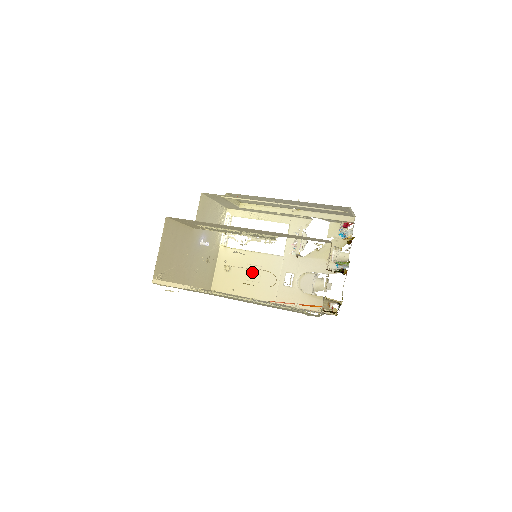
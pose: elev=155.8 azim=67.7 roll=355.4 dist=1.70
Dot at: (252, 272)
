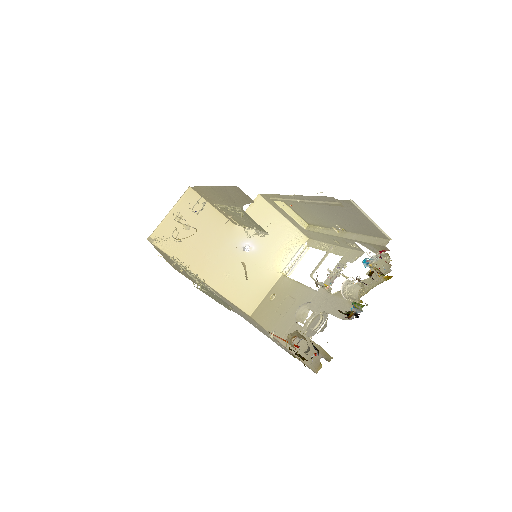
Dot at: (286, 304)
